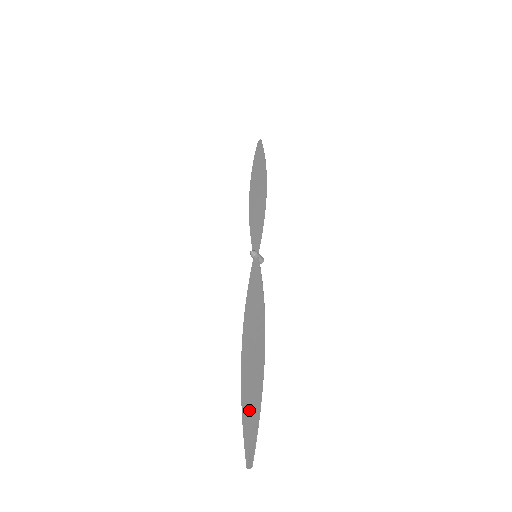
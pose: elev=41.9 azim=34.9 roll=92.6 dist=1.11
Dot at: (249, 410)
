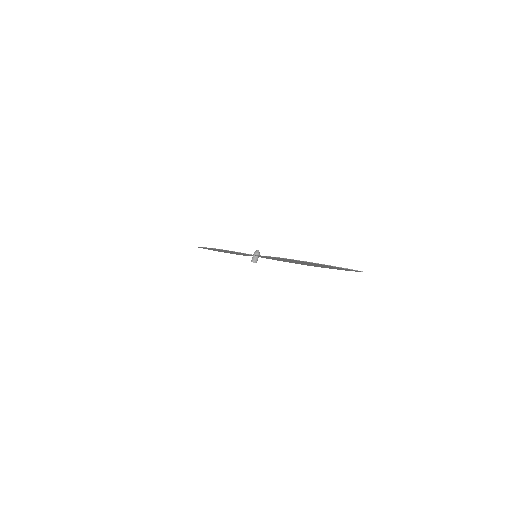
Dot at: occluded
